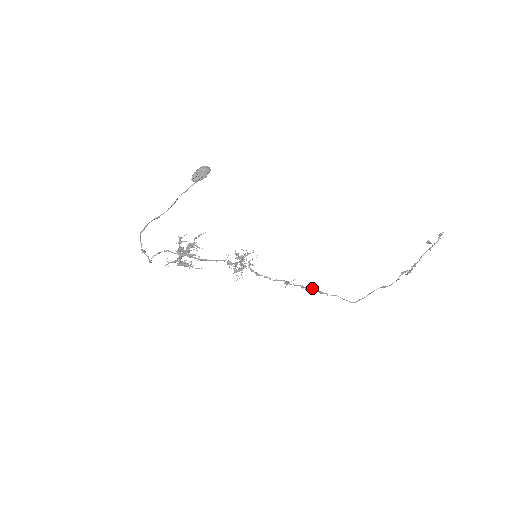
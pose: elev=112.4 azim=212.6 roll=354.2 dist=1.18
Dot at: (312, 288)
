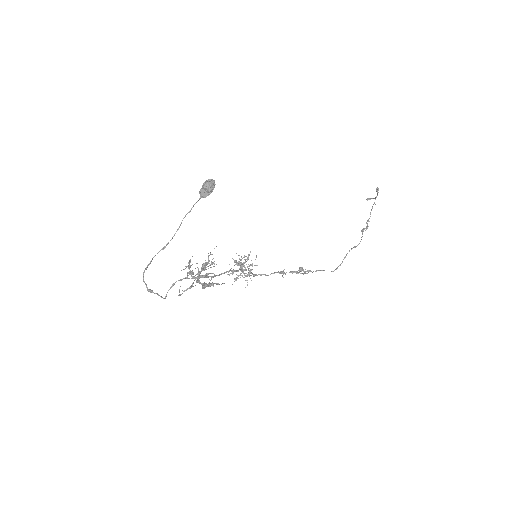
Dot at: (301, 270)
